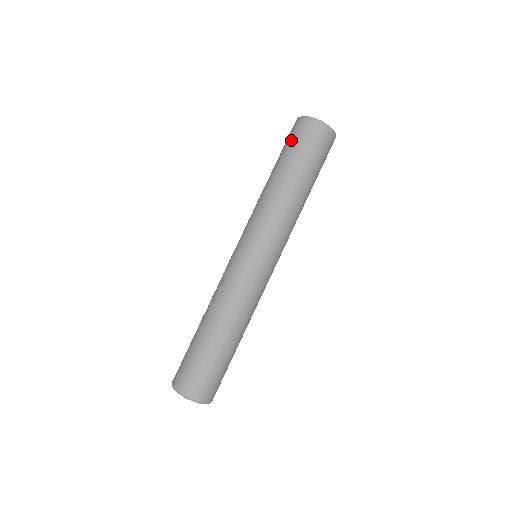
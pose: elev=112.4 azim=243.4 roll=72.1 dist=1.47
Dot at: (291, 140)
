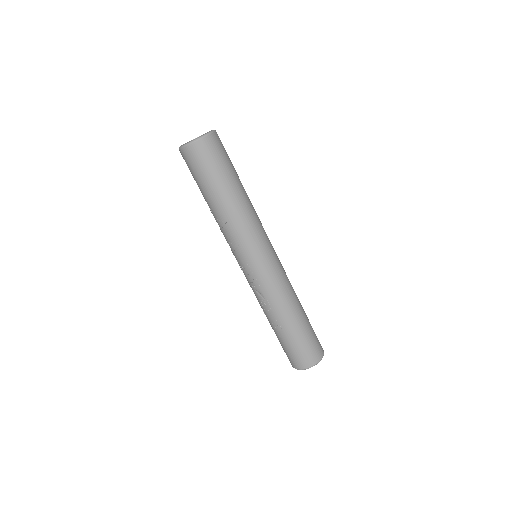
Dot at: (199, 169)
